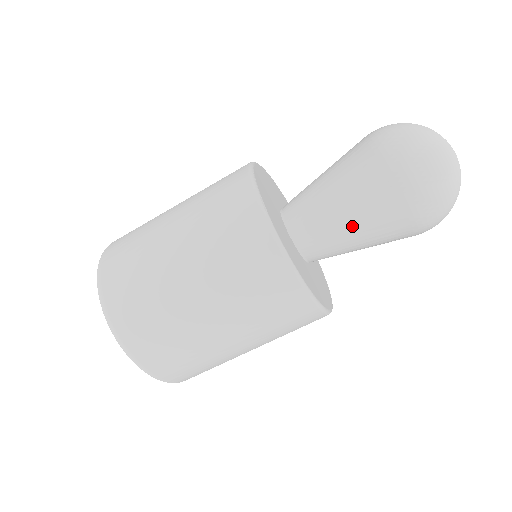
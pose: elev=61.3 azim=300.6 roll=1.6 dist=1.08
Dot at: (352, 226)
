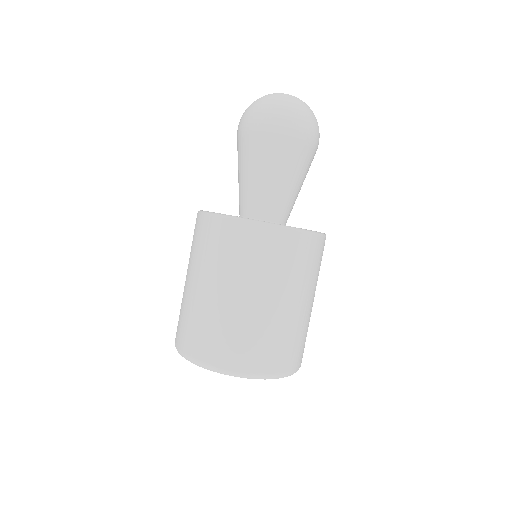
Dot at: (277, 178)
